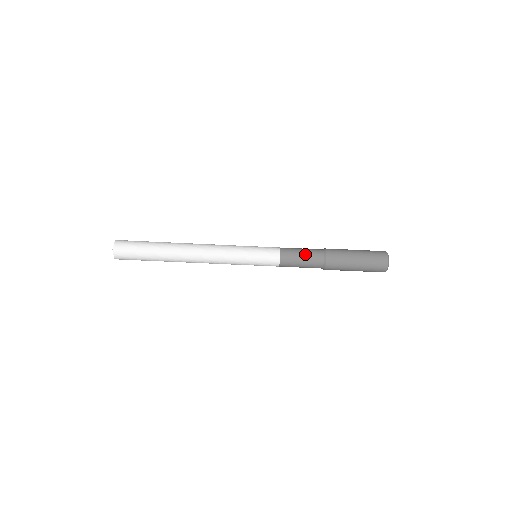
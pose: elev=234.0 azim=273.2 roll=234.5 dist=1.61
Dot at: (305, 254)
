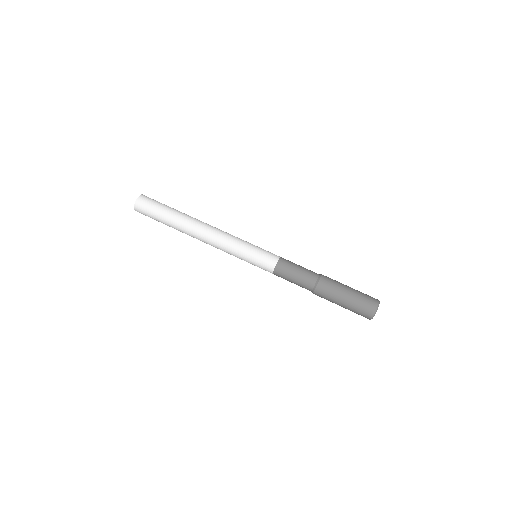
Dot at: (301, 269)
